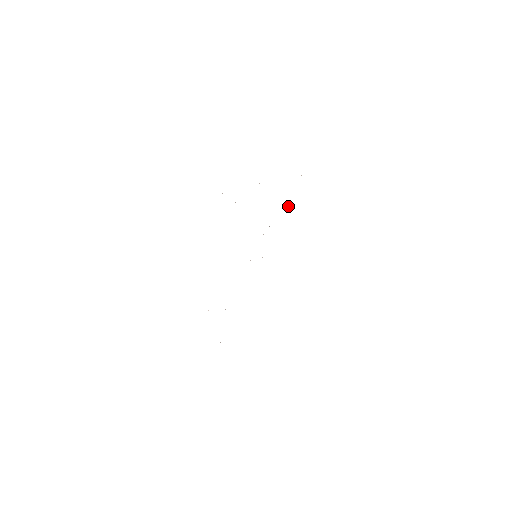
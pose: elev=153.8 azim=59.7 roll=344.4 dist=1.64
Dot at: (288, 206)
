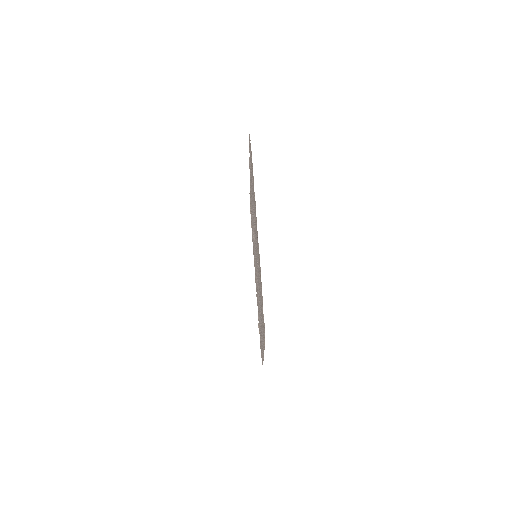
Dot at: (252, 183)
